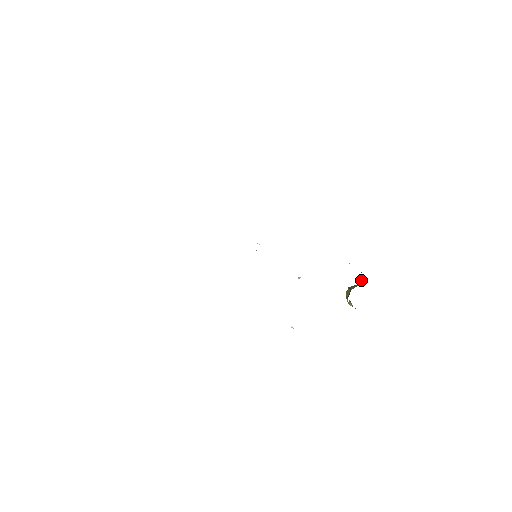
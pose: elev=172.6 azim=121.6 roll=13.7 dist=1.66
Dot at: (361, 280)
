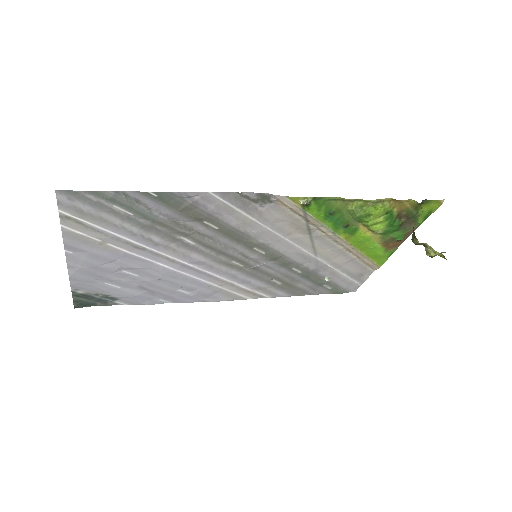
Dot at: occluded
